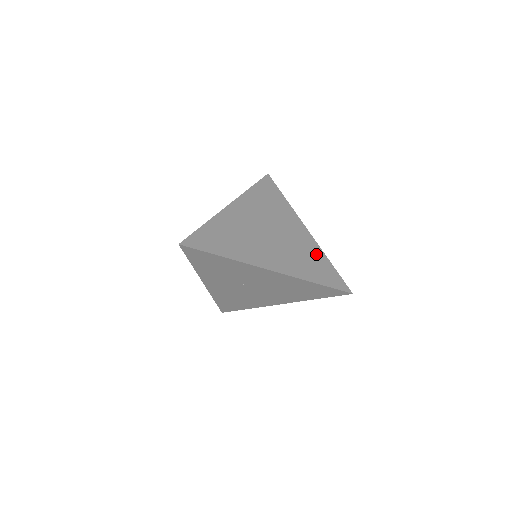
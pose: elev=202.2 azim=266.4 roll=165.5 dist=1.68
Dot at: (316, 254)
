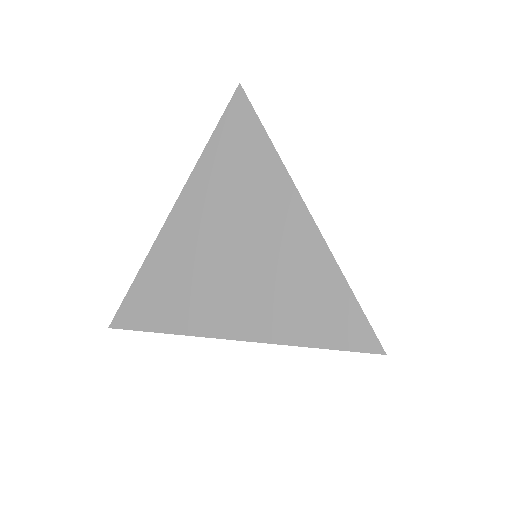
Dot at: (318, 273)
